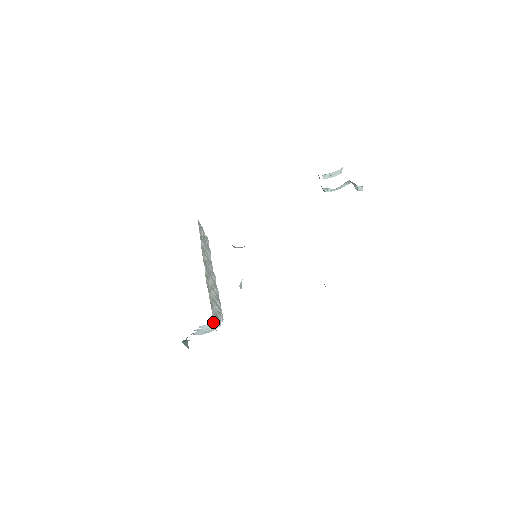
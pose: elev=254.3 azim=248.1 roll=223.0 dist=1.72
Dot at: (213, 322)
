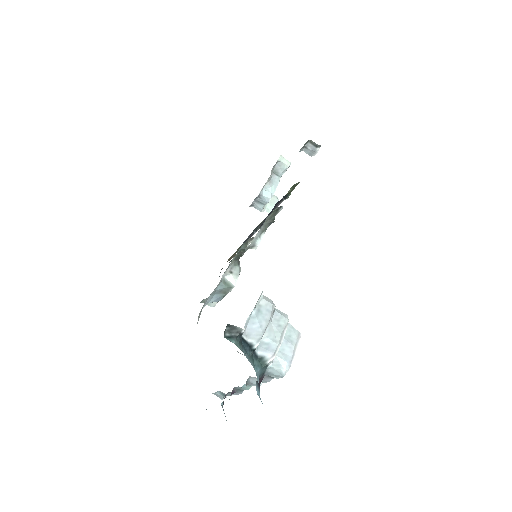
Dot at: occluded
